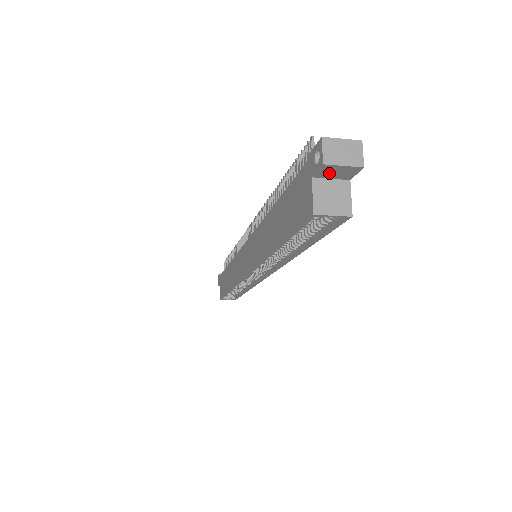
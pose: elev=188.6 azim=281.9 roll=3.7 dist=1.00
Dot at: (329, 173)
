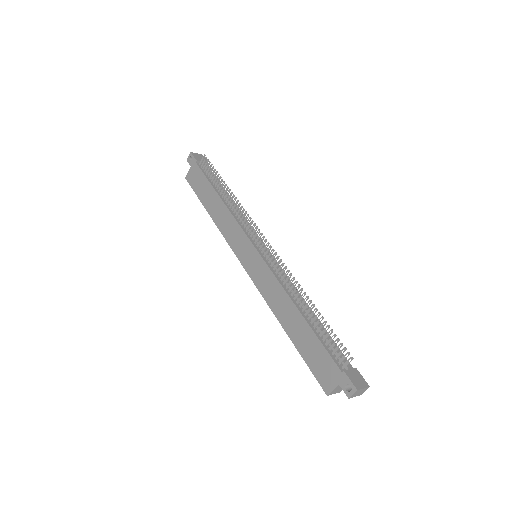
Dot at: (347, 389)
